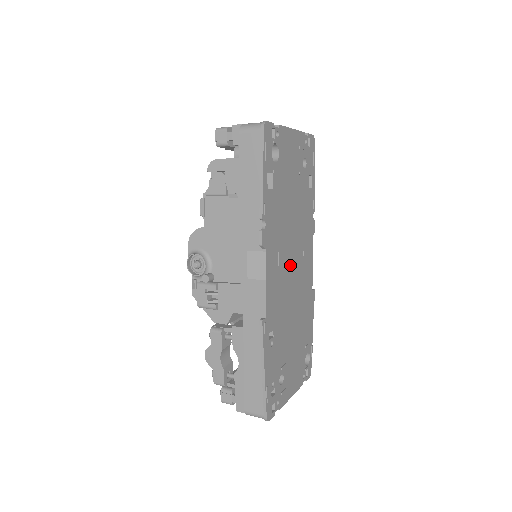
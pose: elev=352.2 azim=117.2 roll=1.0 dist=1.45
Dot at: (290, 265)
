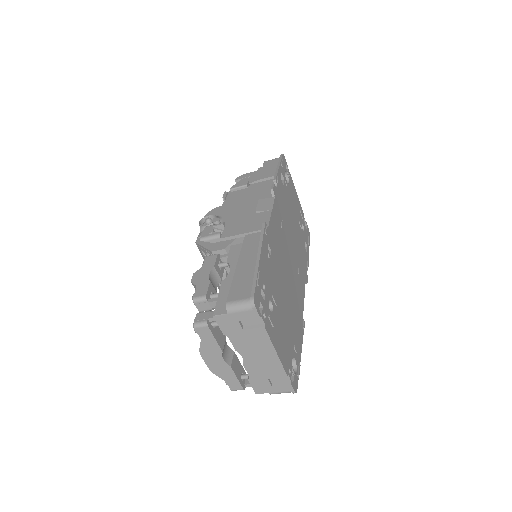
Dot at: (288, 250)
